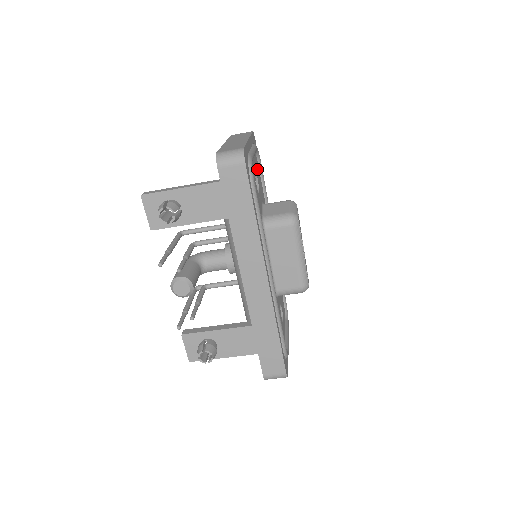
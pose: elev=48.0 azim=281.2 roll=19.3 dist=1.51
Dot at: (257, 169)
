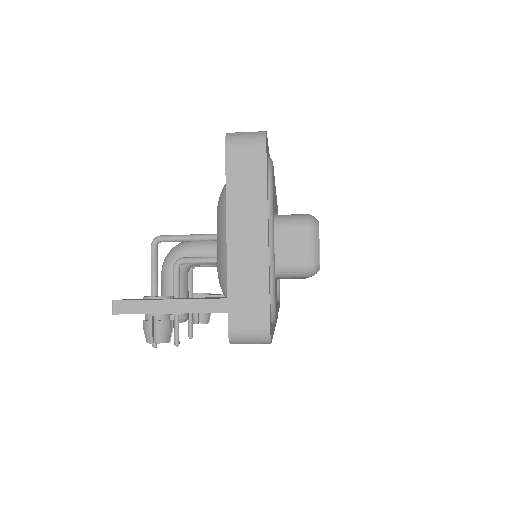
Dot at: occluded
